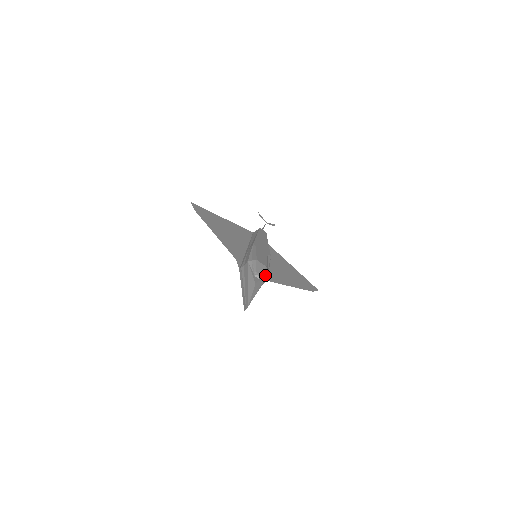
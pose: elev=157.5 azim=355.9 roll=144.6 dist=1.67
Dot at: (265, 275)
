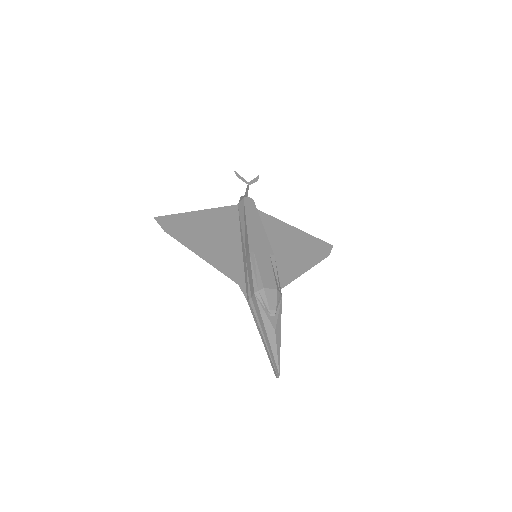
Dot at: (279, 301)
